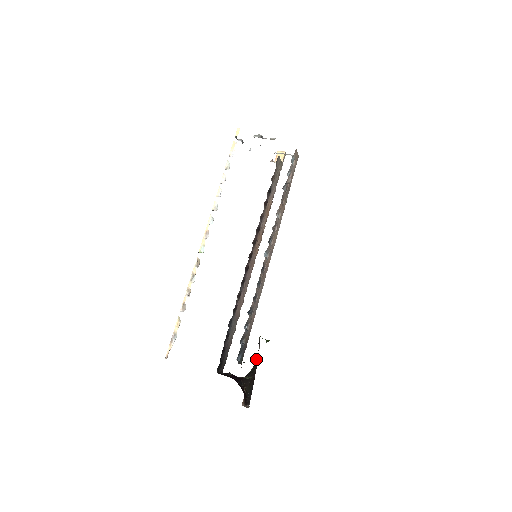
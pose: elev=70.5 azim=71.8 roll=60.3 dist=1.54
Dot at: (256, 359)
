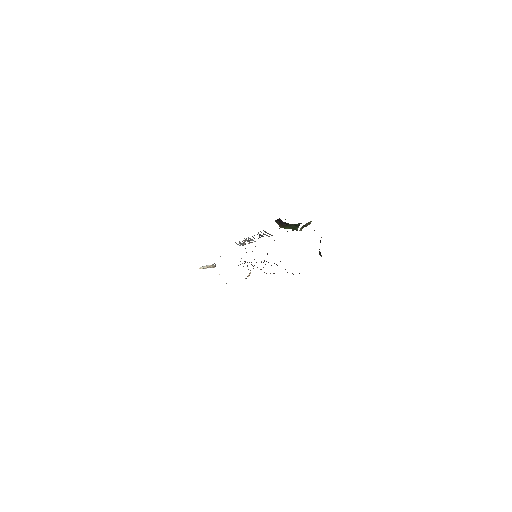
Dot at: occluded
